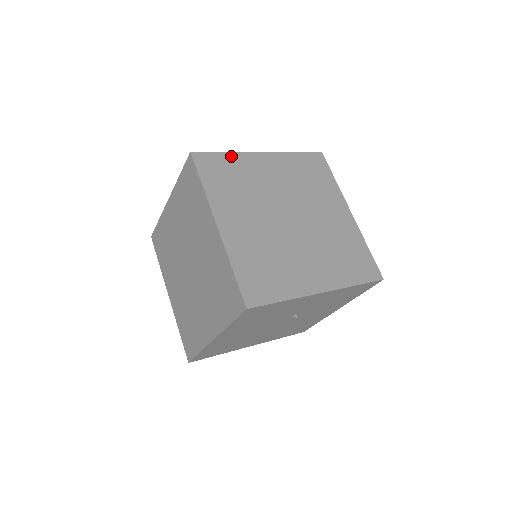
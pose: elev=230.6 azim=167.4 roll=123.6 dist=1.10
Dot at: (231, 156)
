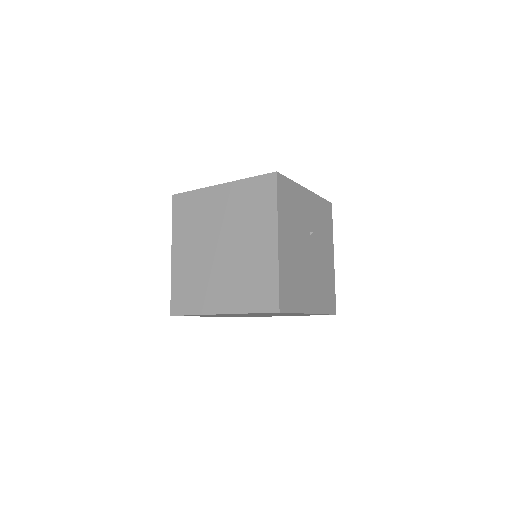
Dot at: occluded
